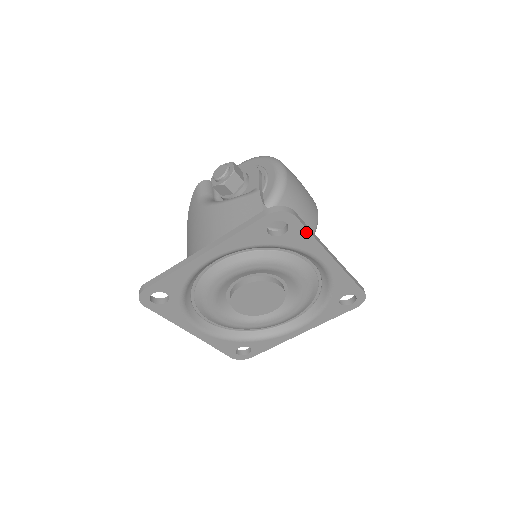
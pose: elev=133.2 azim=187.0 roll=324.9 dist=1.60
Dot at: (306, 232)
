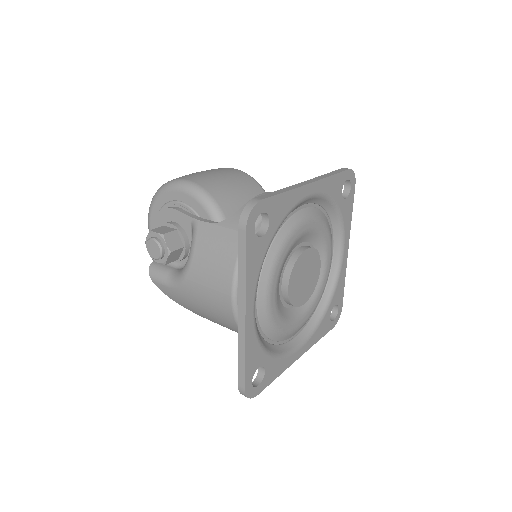
Dot at: (278, 197)
